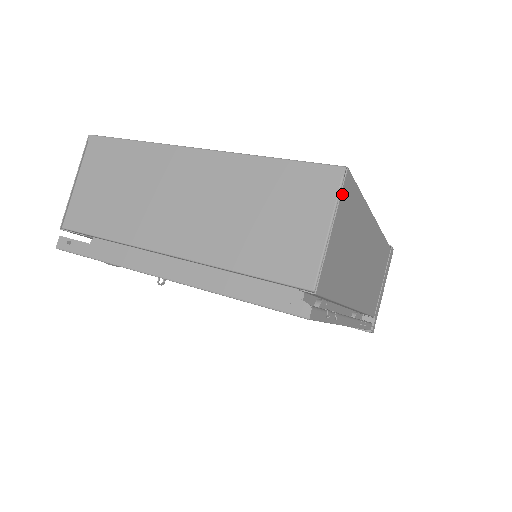
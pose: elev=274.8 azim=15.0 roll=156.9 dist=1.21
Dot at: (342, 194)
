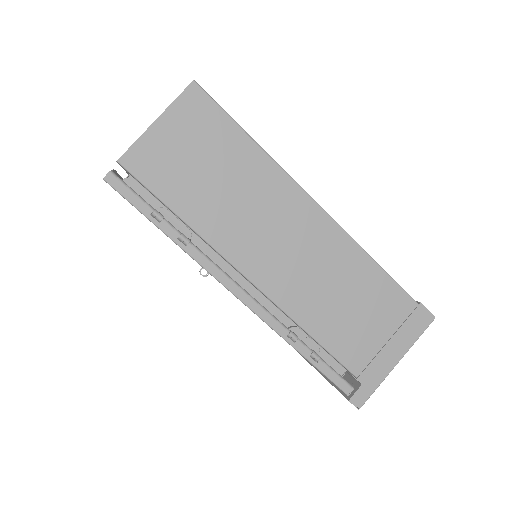
Dot at: (181, 99)
